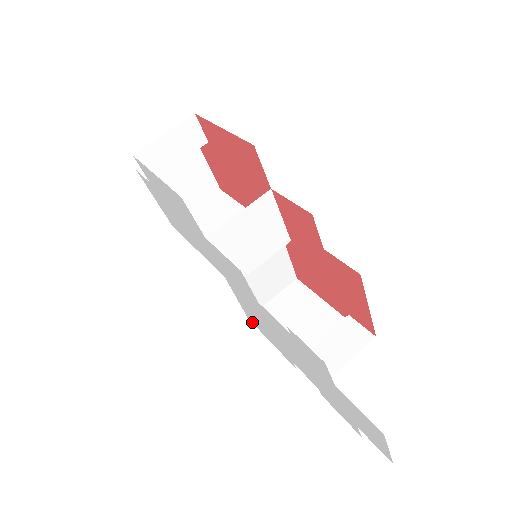
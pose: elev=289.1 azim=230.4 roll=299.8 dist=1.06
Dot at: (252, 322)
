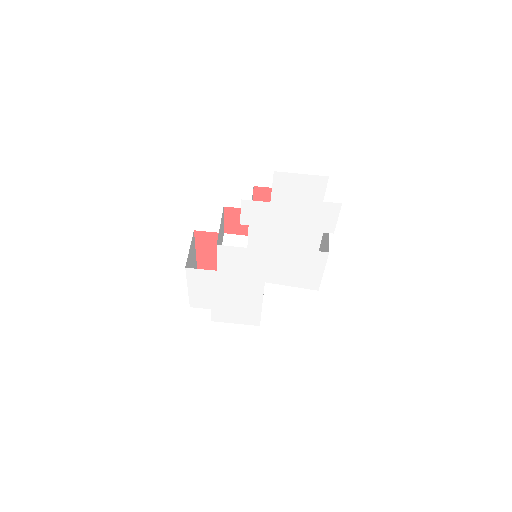
Dot at: (317, 286)
